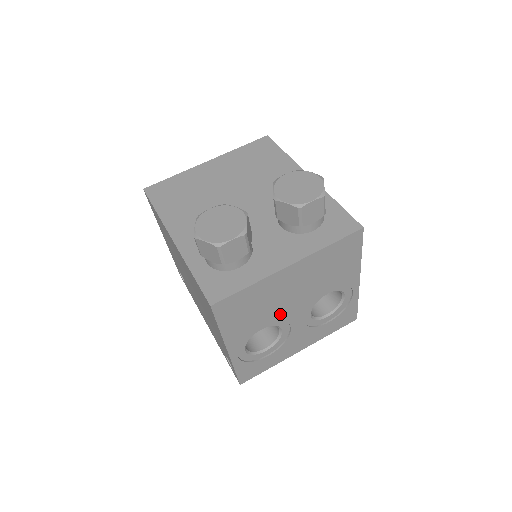
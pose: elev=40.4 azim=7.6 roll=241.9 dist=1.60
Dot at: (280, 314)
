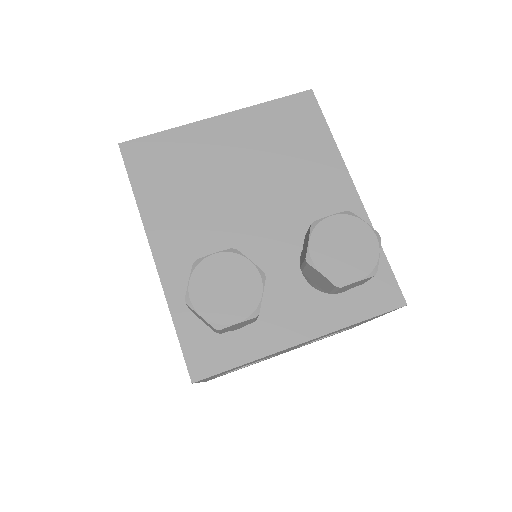
Dot at: occluded
